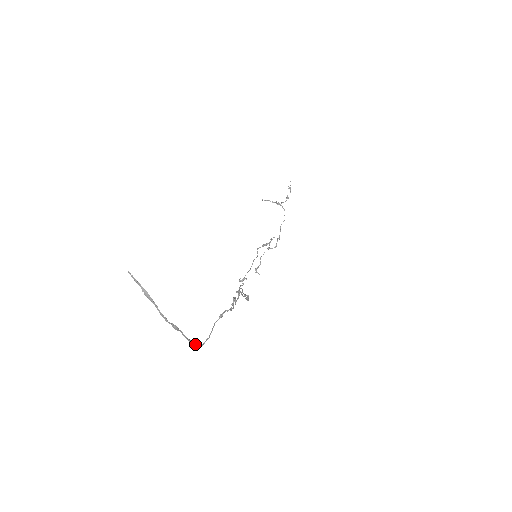
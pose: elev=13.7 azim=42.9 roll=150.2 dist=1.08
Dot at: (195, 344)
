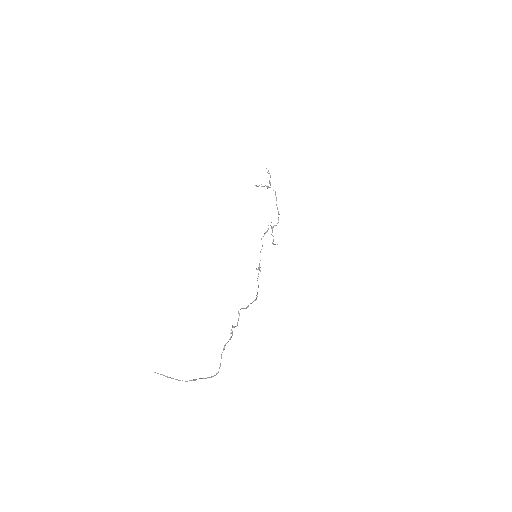
Dot at: (212, 376)
